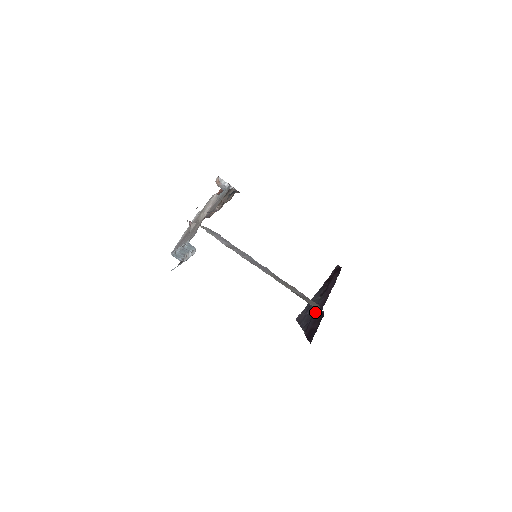
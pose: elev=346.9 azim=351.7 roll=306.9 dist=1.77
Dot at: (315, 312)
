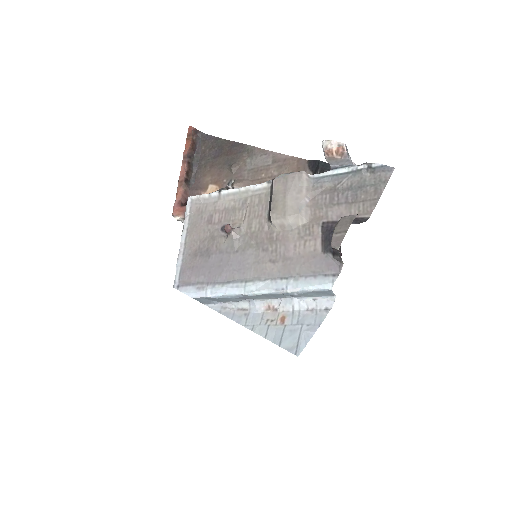
Dot at: occluded
